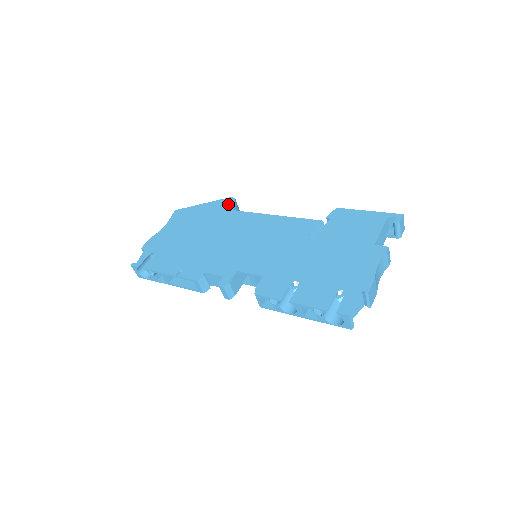
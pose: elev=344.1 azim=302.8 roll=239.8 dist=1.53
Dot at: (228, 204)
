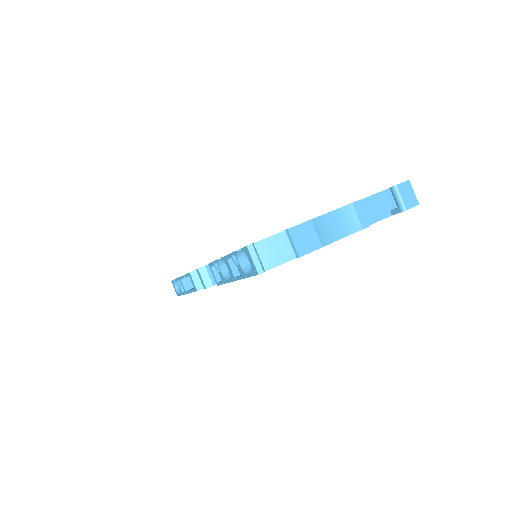
Dot at: occluded
